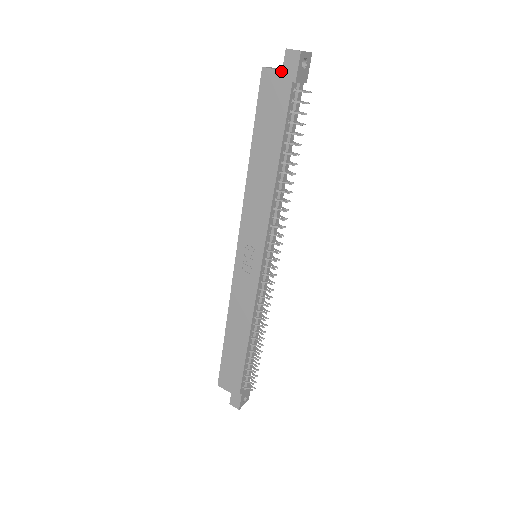
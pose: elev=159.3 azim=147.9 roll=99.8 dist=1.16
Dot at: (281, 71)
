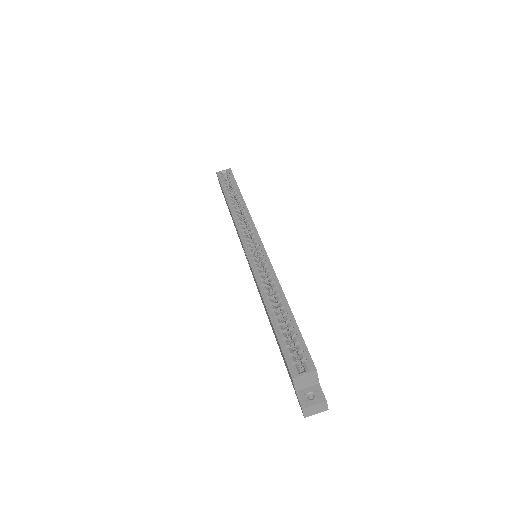
Dot at: (295, 391)
